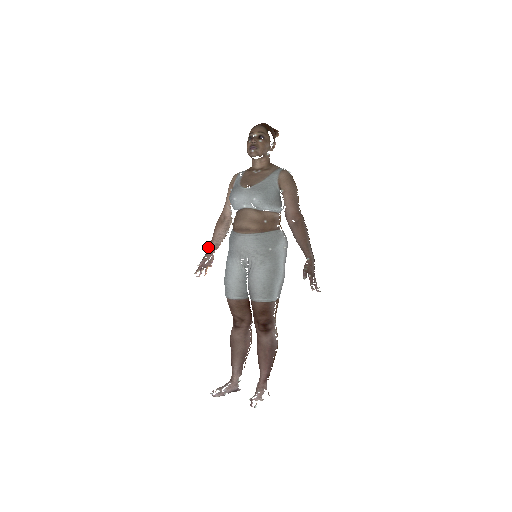
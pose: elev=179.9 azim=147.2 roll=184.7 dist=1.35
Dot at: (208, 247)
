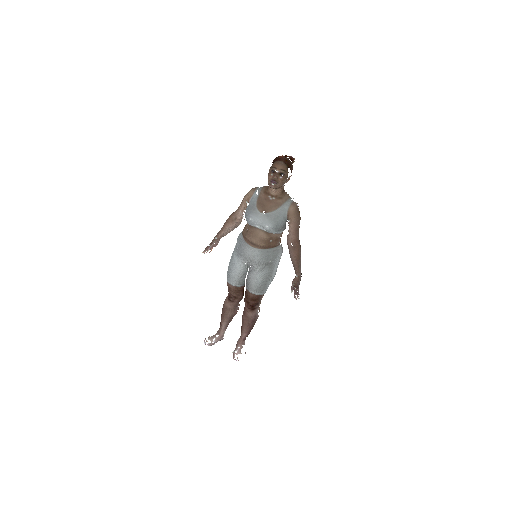
Dot at: (217, 234)
